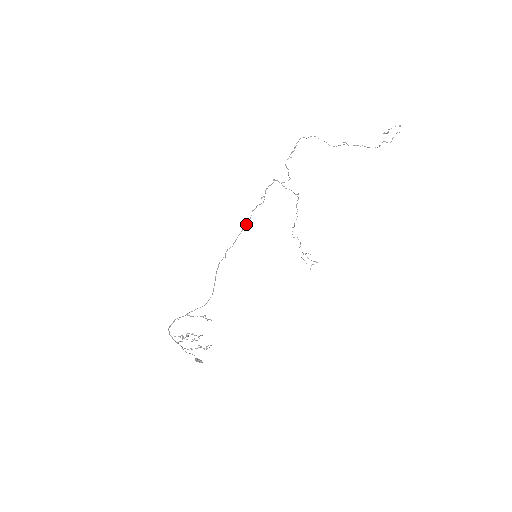
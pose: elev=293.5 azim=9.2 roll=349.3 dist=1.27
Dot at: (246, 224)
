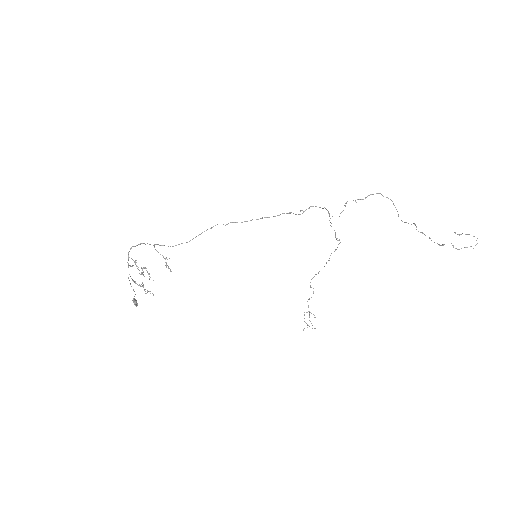
Dot at: (267, 217)
